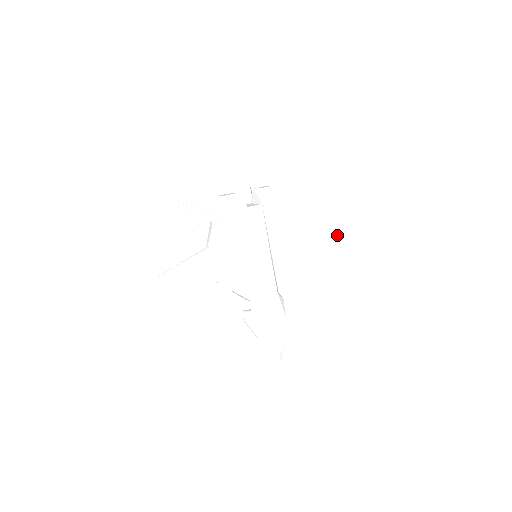
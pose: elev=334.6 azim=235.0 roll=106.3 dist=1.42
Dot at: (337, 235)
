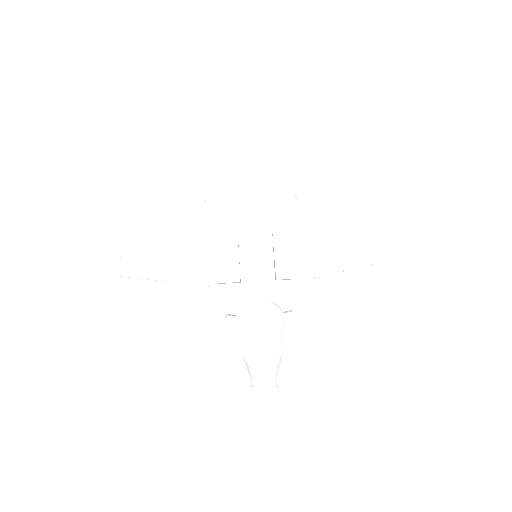
Dot at: (379, 250)
